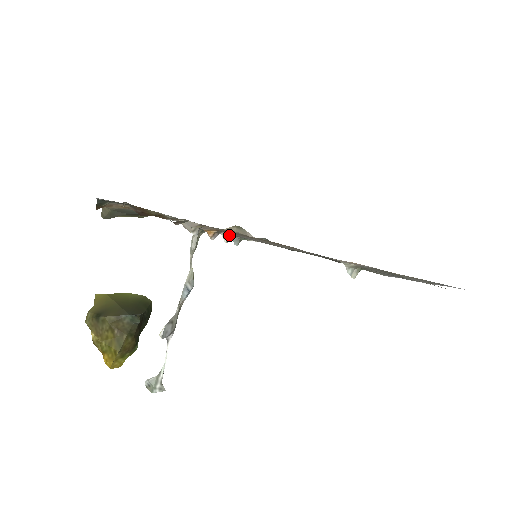
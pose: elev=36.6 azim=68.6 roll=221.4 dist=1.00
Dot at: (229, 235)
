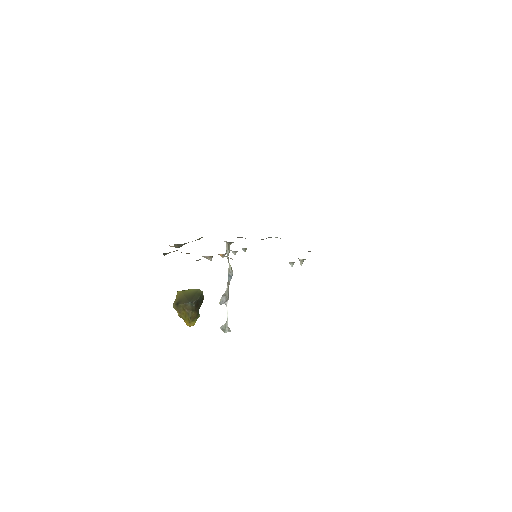
Dot at: (234, 251)
